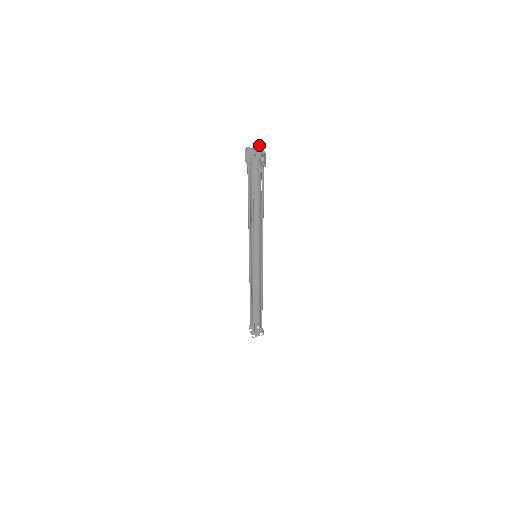
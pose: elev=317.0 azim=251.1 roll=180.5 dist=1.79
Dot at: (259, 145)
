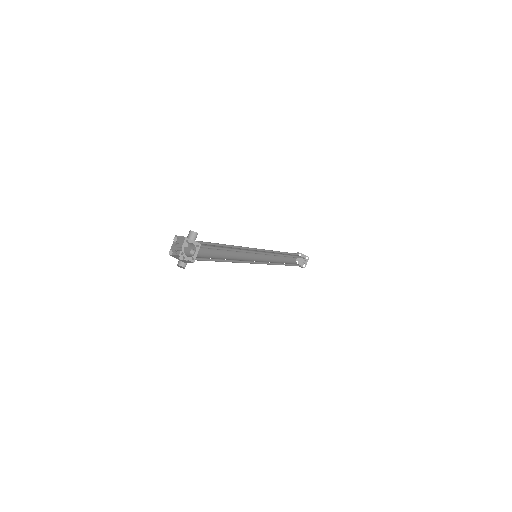
Dot at: (187, 243)
